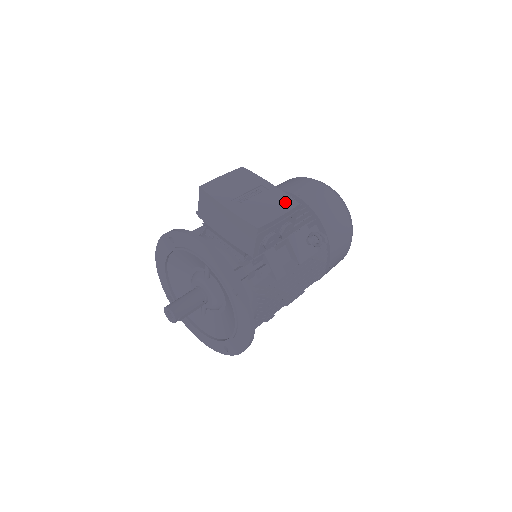
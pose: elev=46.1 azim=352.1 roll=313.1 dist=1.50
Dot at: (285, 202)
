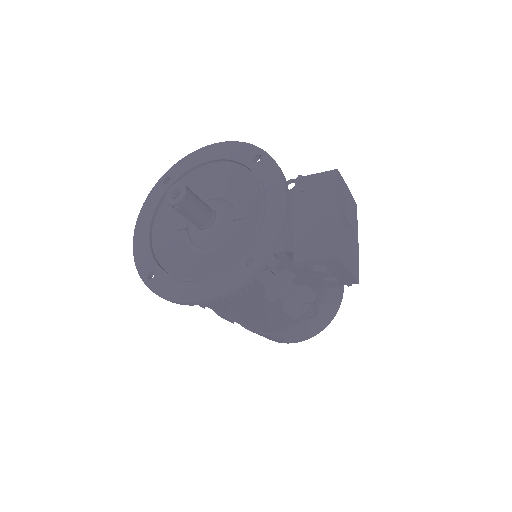
Dot at: (356, 268)
